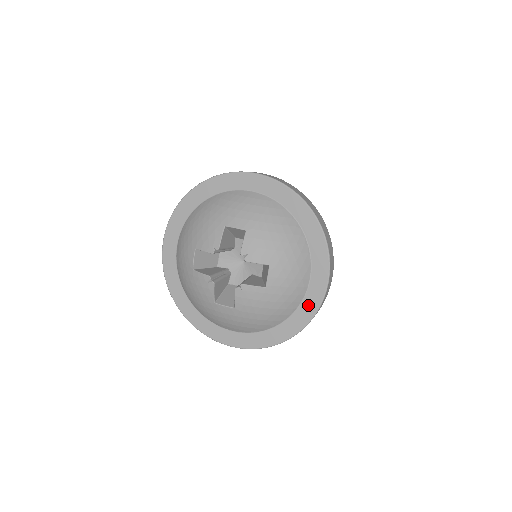
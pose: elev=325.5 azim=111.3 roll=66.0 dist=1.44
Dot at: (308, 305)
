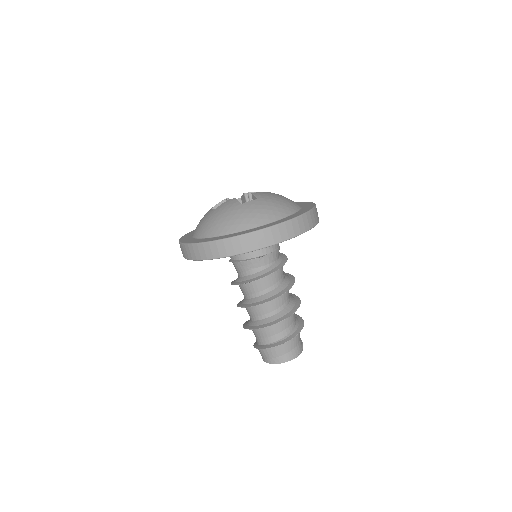
Dot at: (245, 232)
